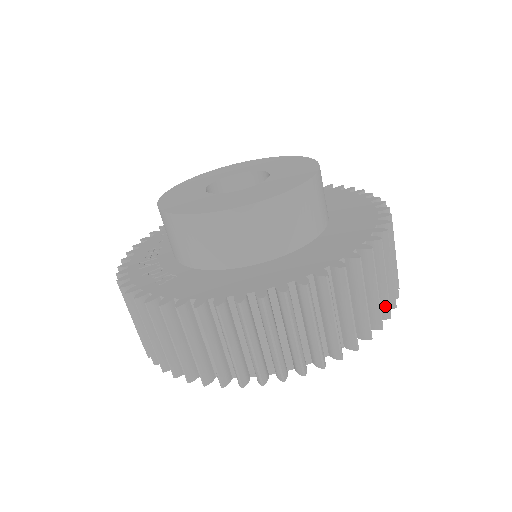
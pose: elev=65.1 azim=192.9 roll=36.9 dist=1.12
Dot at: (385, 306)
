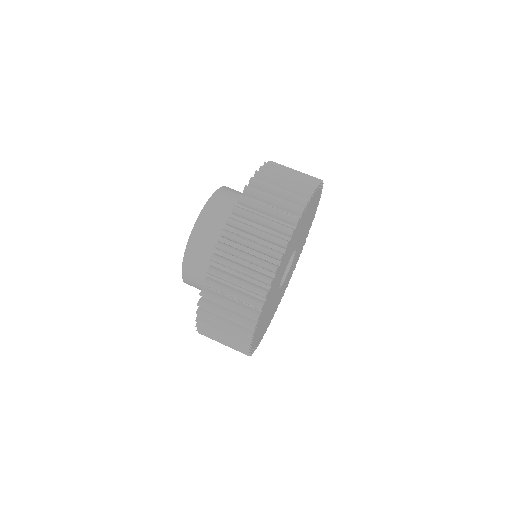
Dot at: (292, 207)
